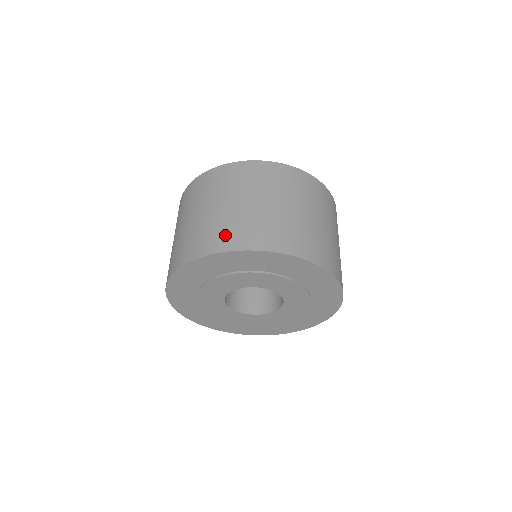
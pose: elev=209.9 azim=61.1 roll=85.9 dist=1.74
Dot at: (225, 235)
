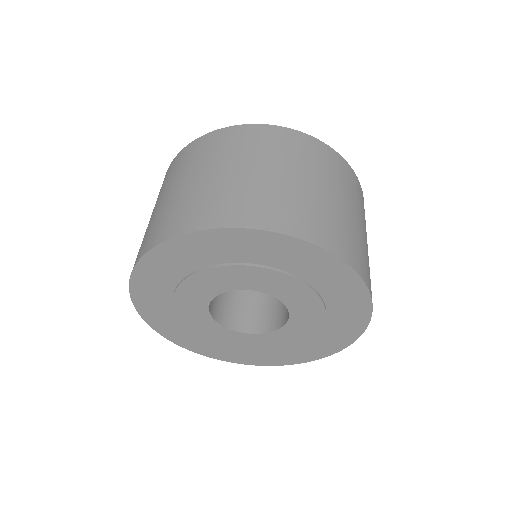
Dot at: (249, 207)
